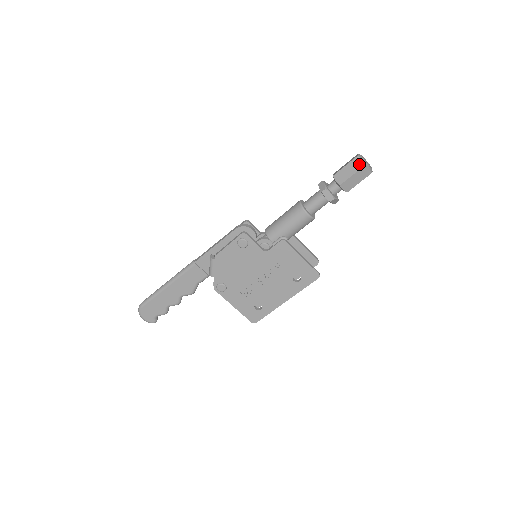
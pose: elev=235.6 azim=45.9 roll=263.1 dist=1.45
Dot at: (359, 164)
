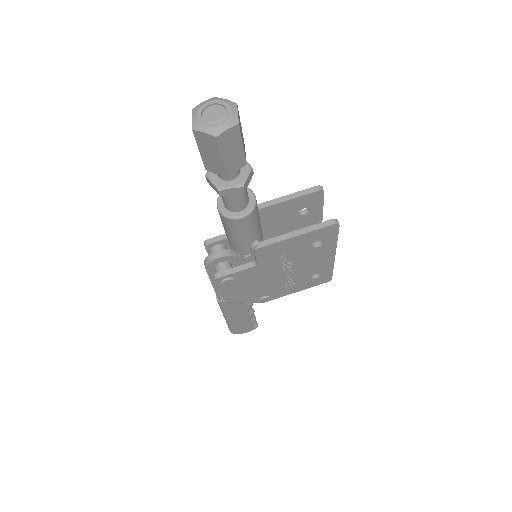
Dot at: (208, 140)
